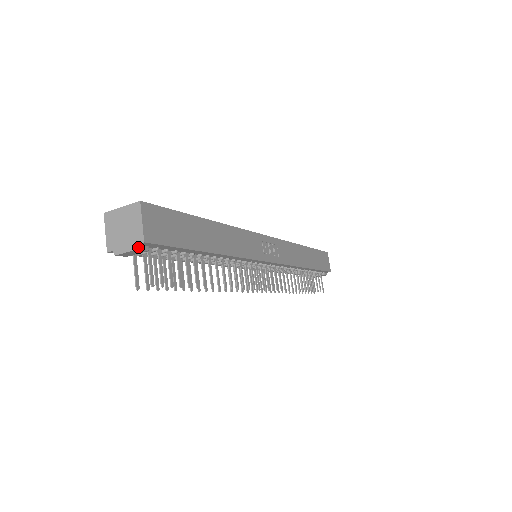
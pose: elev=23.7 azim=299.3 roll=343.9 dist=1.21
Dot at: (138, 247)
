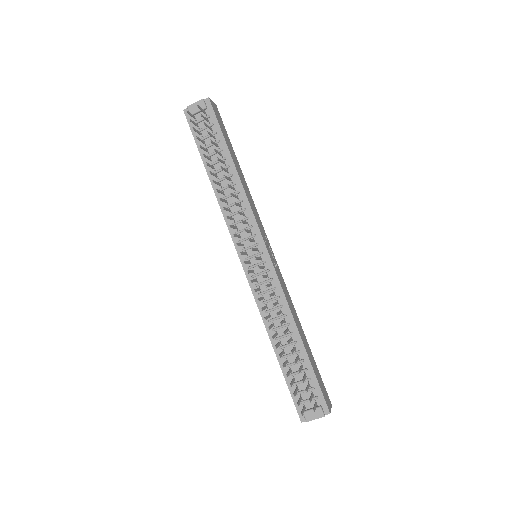
Dot at: (204, 100)
